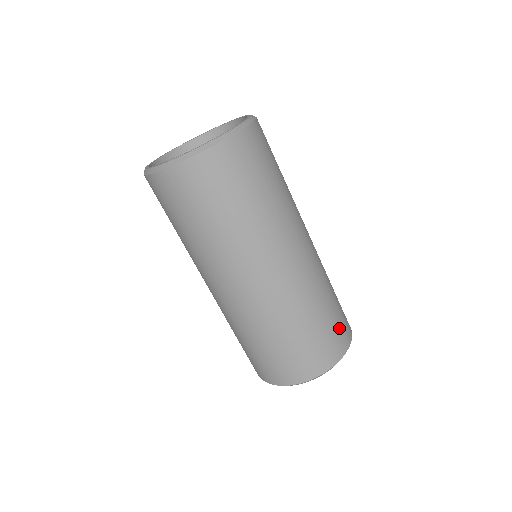
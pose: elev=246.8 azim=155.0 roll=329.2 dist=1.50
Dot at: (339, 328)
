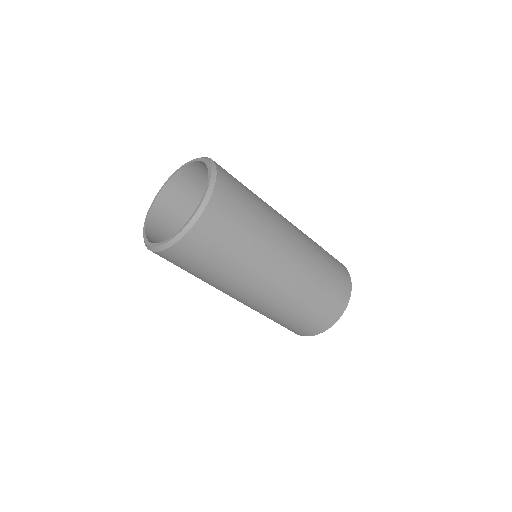
Dot at: (336, 296)
